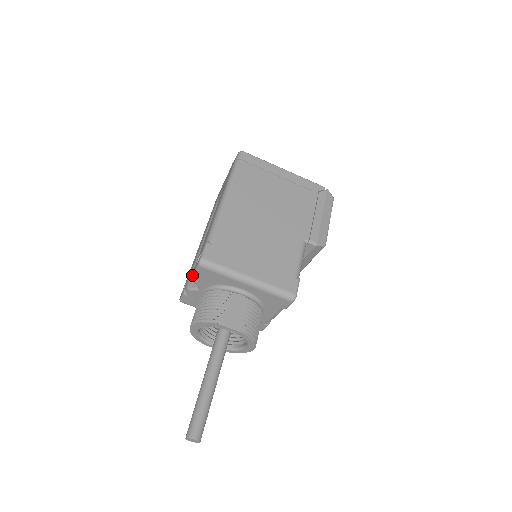
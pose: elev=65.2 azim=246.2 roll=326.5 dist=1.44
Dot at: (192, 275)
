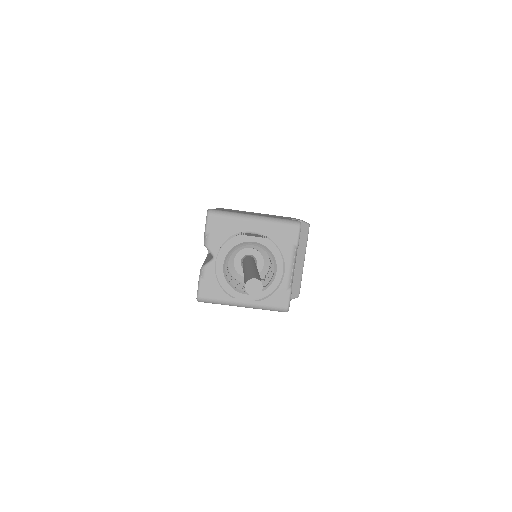
Dot at: (204, 241)
